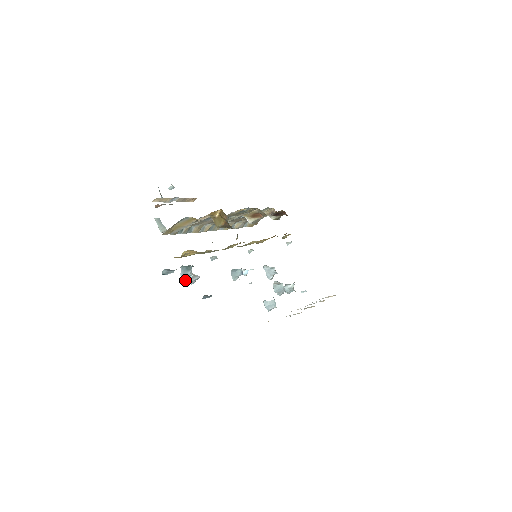
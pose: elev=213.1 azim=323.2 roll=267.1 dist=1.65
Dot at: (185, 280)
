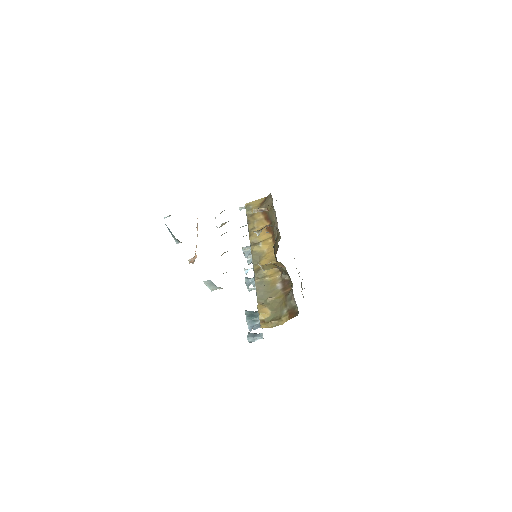
Dot at: occluded
